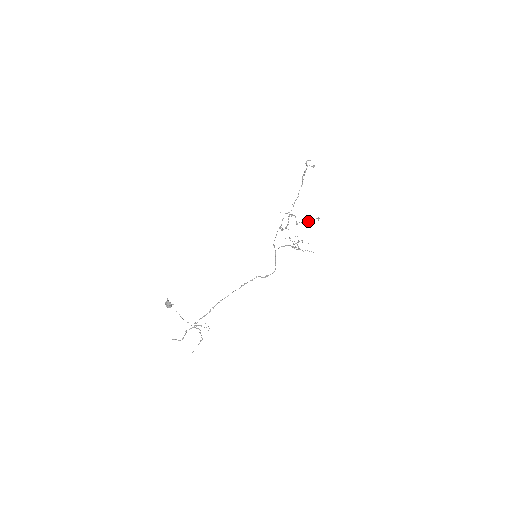
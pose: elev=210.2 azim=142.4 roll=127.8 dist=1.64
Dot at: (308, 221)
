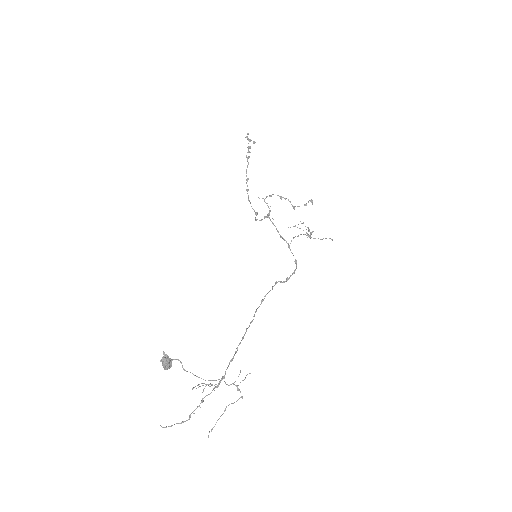
Dot at: (305, 204)
